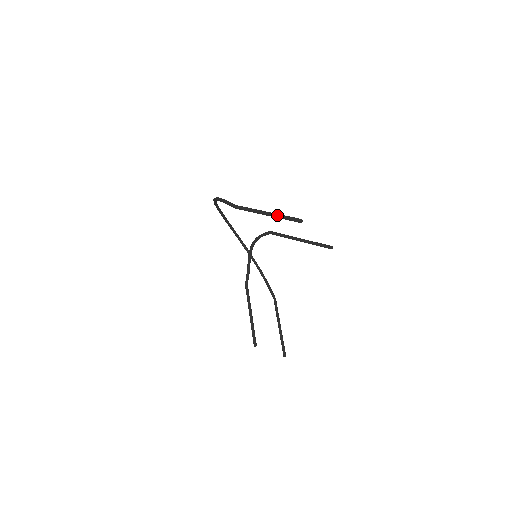
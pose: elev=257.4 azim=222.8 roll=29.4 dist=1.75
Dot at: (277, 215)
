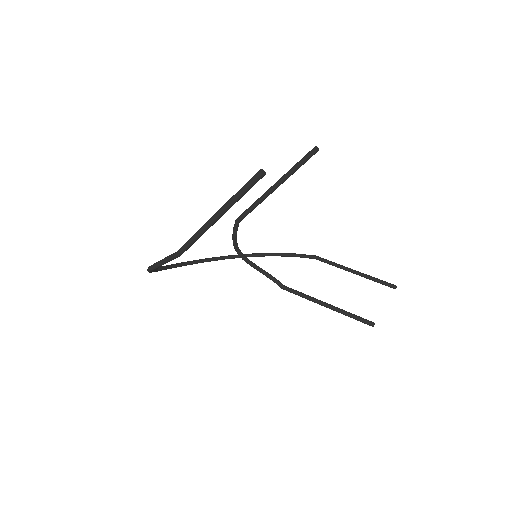
Dot at: (229, 204)
